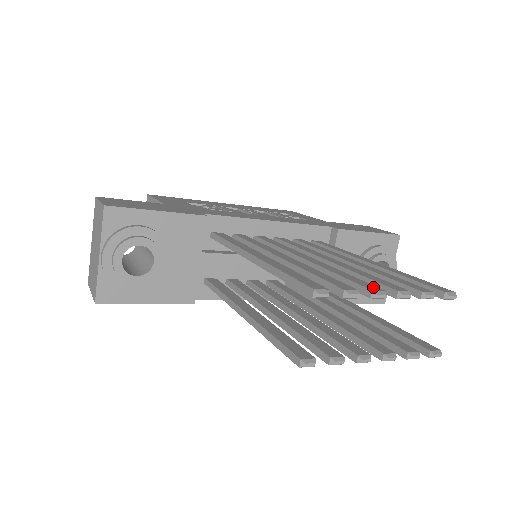
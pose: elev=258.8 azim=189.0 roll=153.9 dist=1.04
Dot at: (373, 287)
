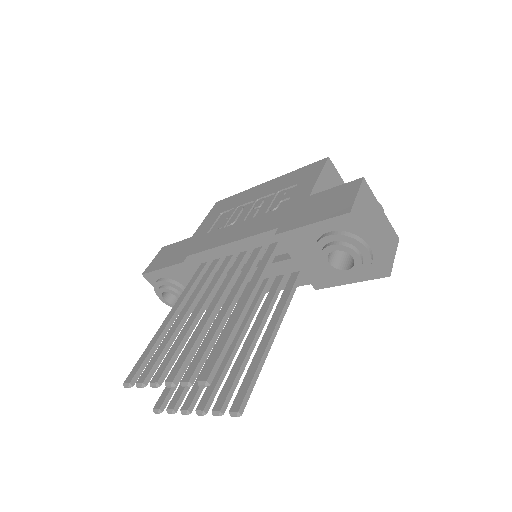
Dot at: (158, 376)
